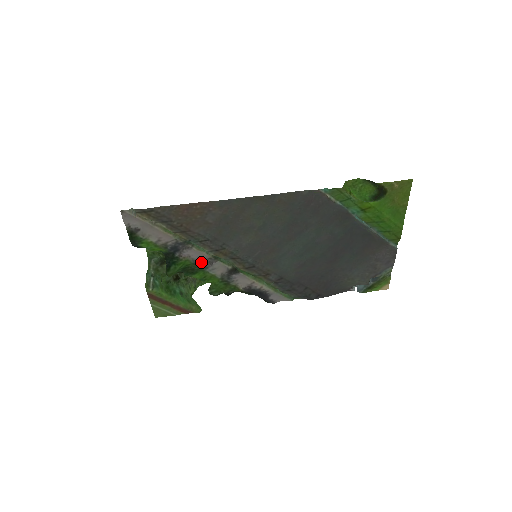
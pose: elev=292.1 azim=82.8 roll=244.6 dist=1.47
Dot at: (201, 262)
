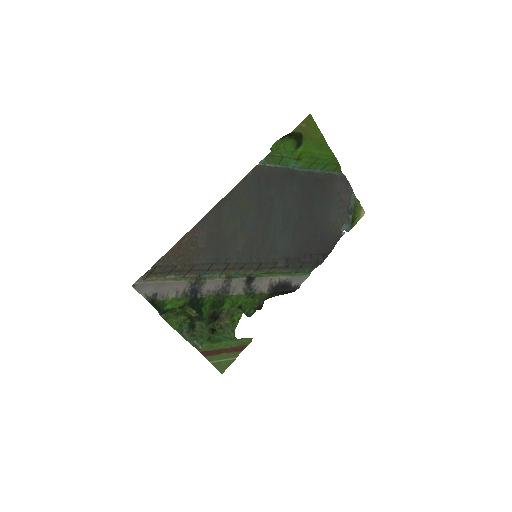
Dot at: (221, 290)
